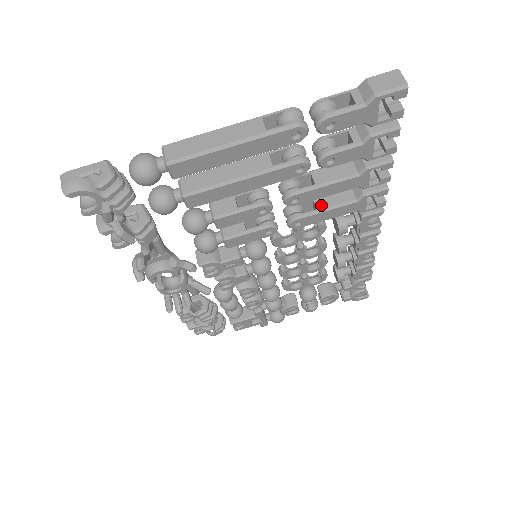
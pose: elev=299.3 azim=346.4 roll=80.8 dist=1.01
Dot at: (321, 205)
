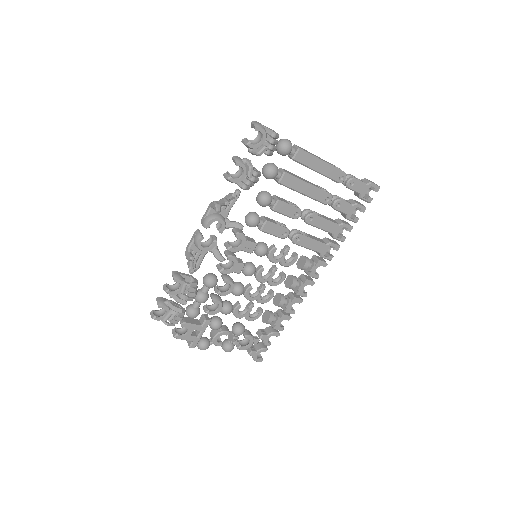
Dot at: (311, 237)
